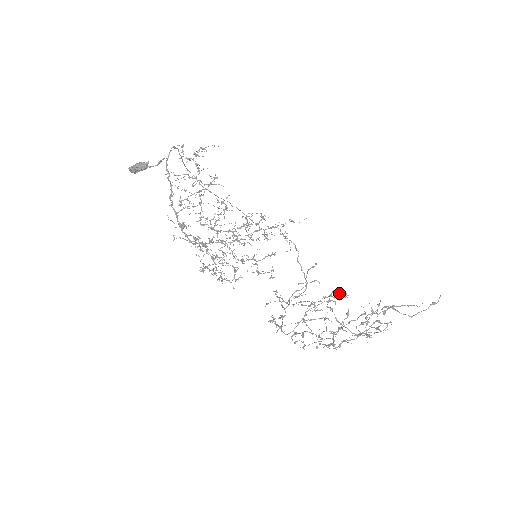
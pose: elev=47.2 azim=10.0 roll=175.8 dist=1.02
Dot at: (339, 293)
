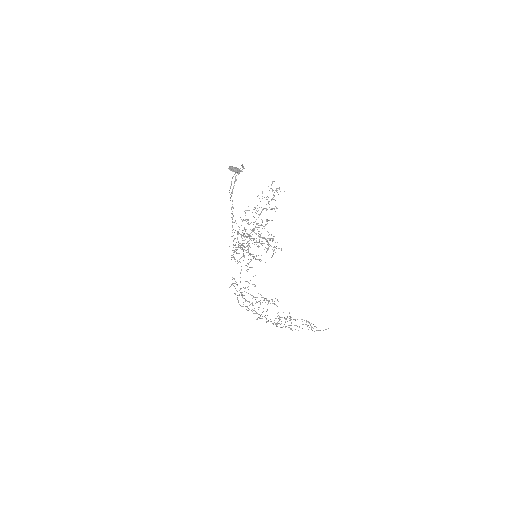
Dot at: occluded
